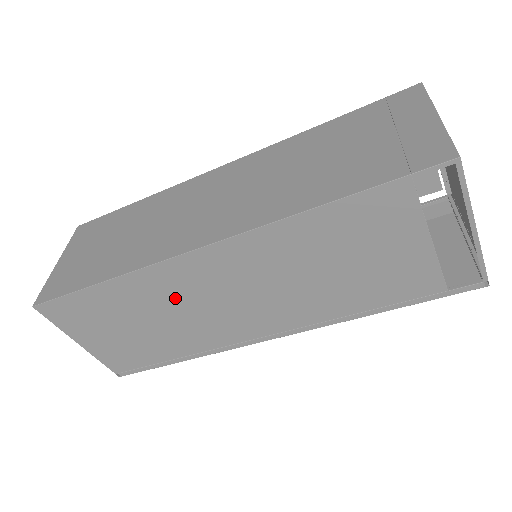
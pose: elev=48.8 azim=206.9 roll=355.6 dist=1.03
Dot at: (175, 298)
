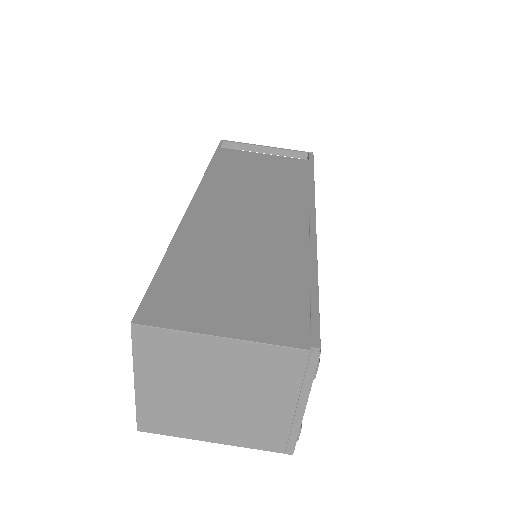
Dot at: (224, 233)
